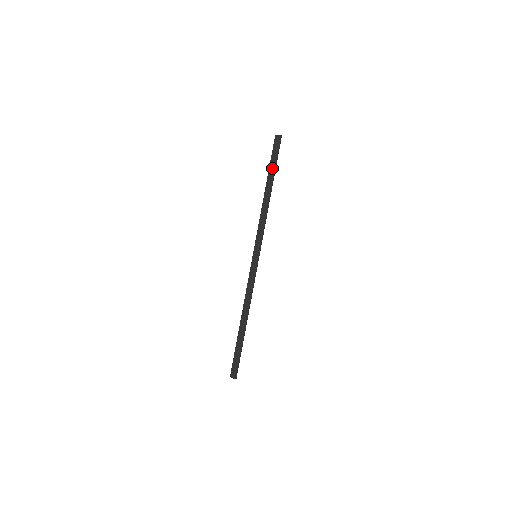
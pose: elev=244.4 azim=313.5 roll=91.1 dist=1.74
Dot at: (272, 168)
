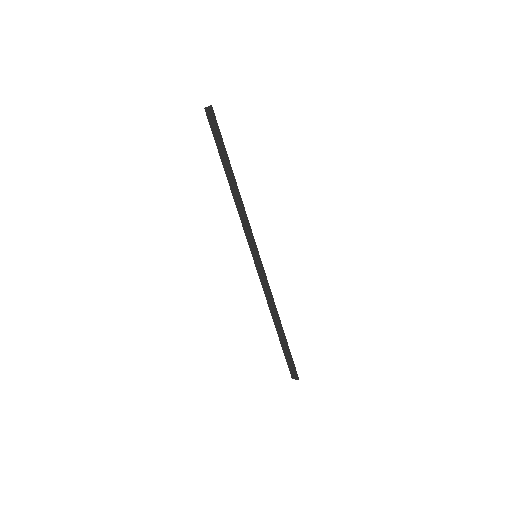
Dot at: (221, 151)
